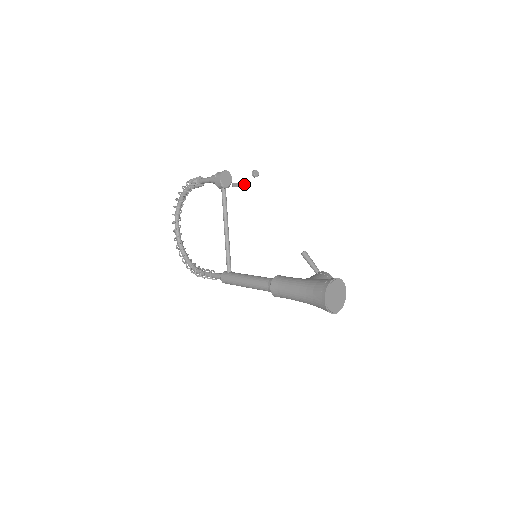
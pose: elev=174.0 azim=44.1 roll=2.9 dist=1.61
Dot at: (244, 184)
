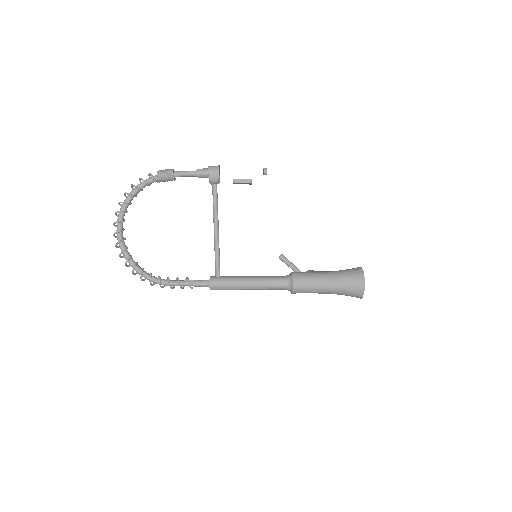
Dot at: occluded
